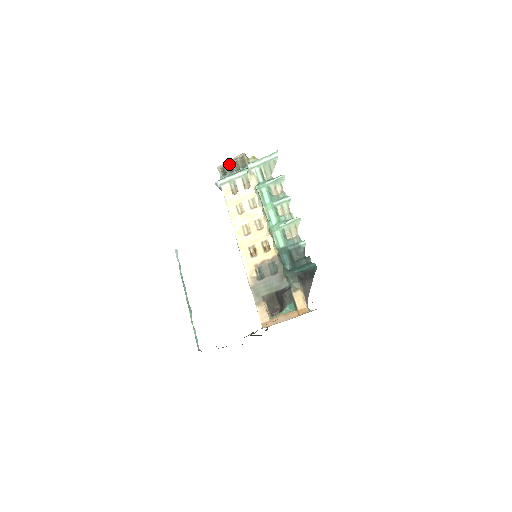
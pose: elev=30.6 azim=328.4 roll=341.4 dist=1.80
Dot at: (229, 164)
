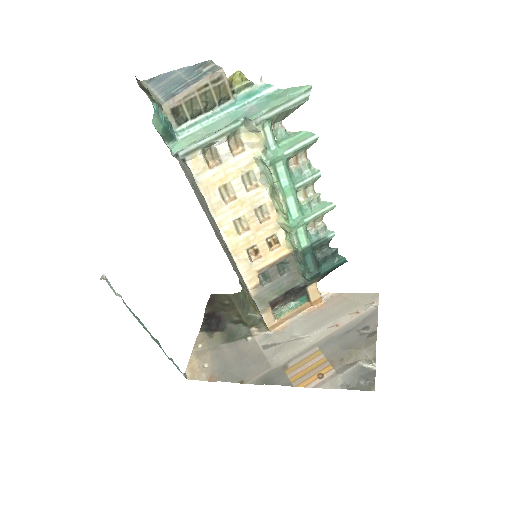
Dot at: (190, 99)
